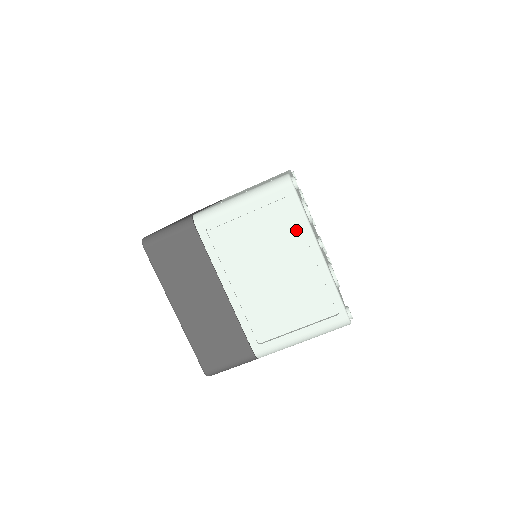
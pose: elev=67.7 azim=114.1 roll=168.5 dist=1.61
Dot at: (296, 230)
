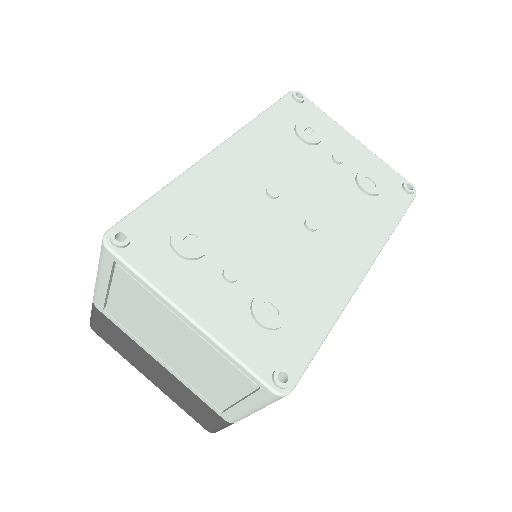
Dot at: (151, 299)
